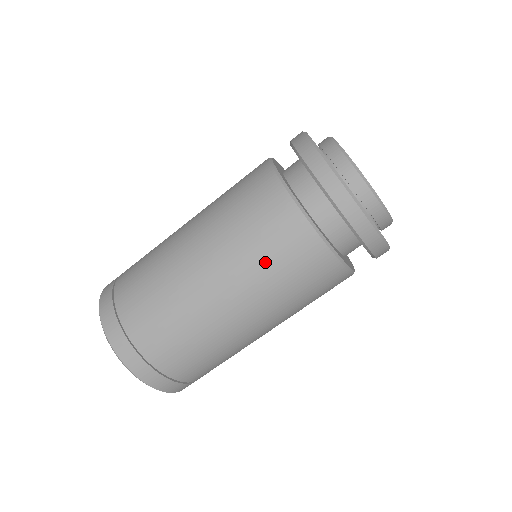
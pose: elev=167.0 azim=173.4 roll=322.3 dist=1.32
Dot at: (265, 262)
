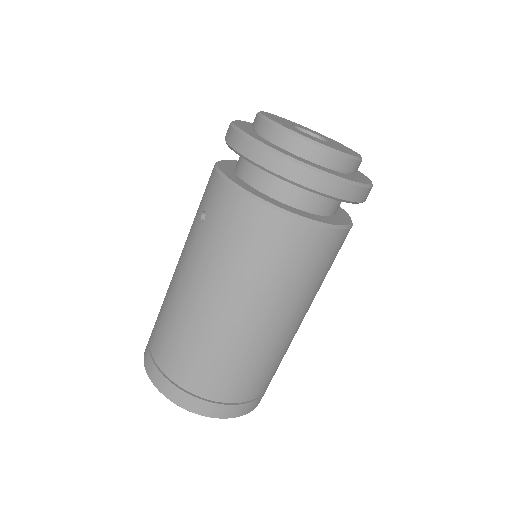
Dot at: (298, 278)
